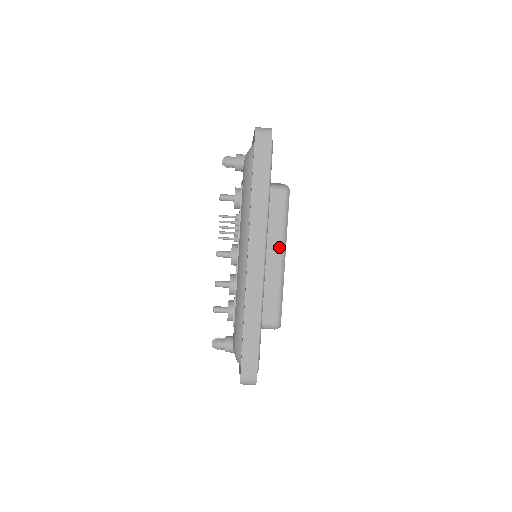
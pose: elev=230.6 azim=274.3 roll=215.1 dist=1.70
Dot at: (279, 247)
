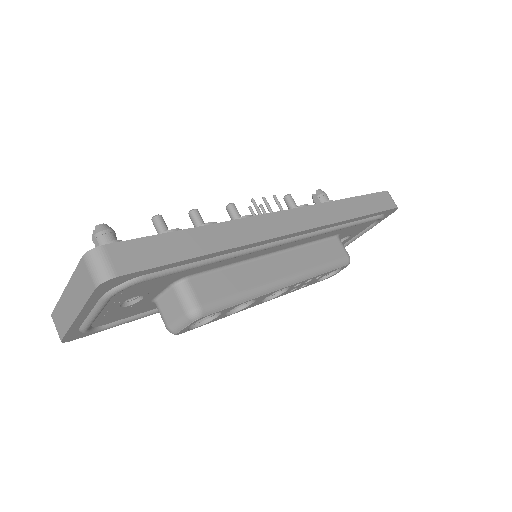
Dot at: (296, 270)
